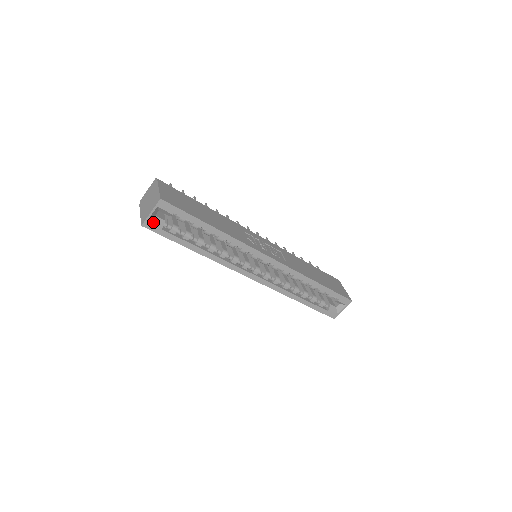
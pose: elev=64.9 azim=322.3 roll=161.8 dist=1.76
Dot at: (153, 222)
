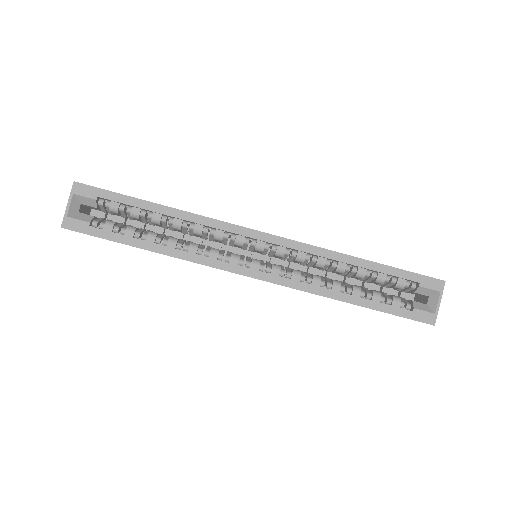
Dot at: (75, 218)
